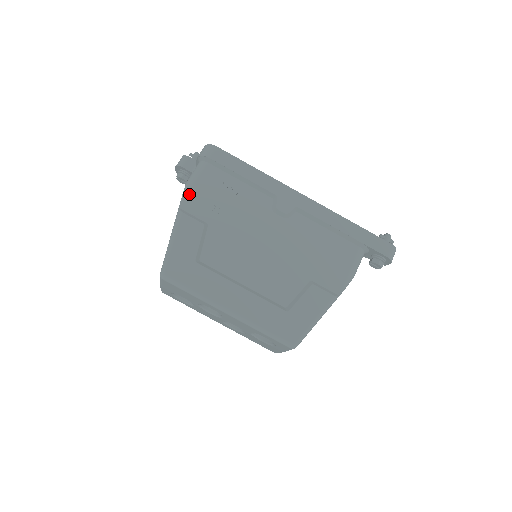
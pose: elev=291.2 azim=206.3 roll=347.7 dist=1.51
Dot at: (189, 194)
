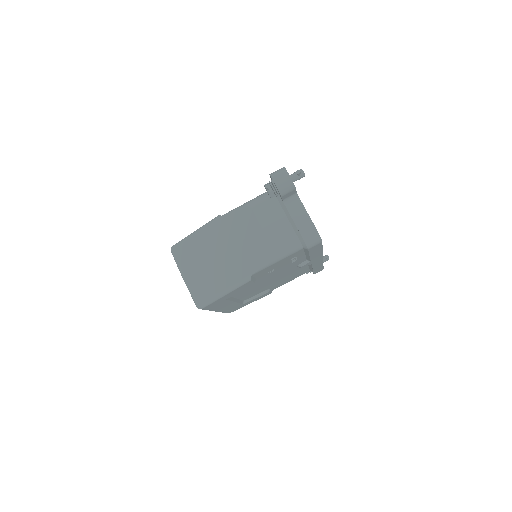
Dot at: (268, 267)
